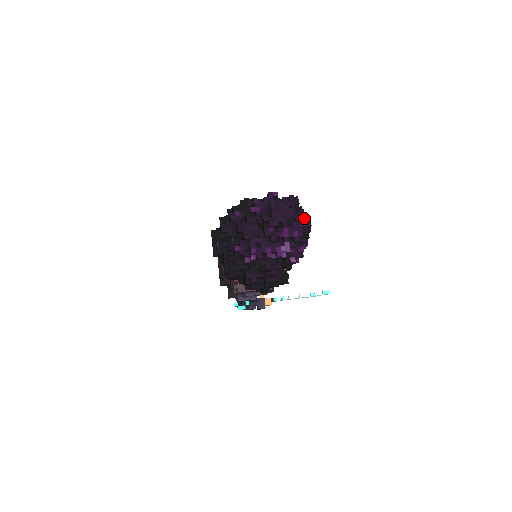
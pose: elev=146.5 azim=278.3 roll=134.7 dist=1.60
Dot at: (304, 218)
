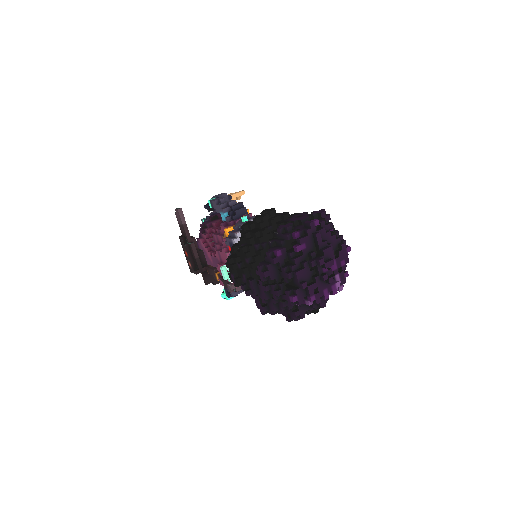
Dot at: (345, 241)
